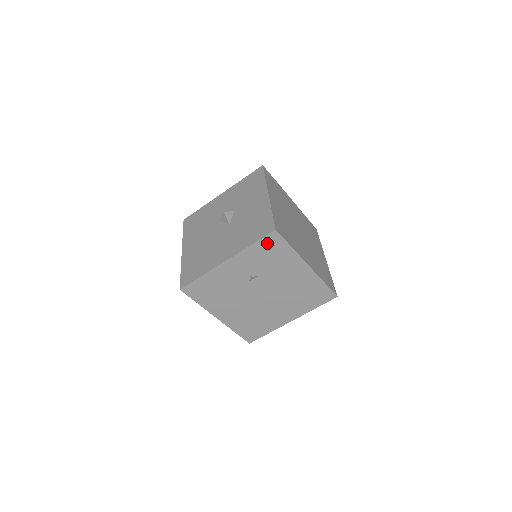
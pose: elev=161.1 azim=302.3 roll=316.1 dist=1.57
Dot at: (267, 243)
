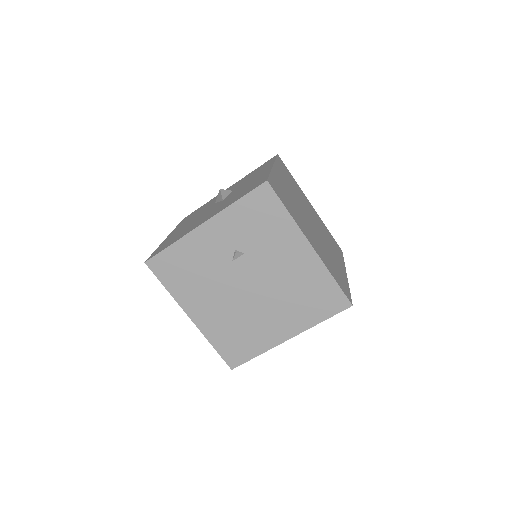
Dot at: (256, 201)
